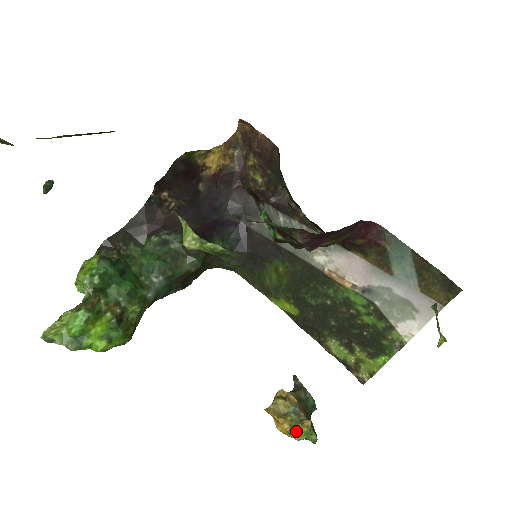
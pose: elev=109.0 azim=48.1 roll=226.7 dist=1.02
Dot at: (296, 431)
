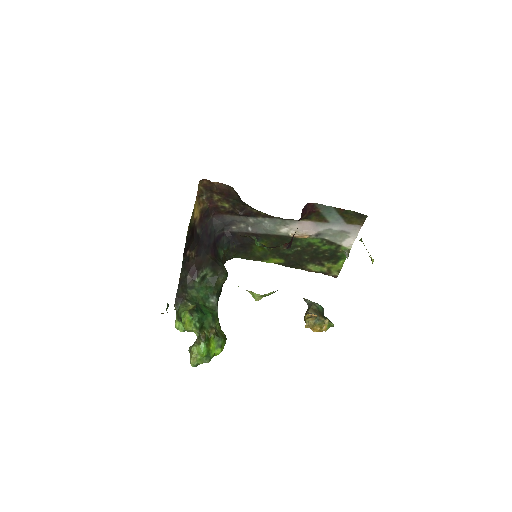
Dot at: (324, 328)
